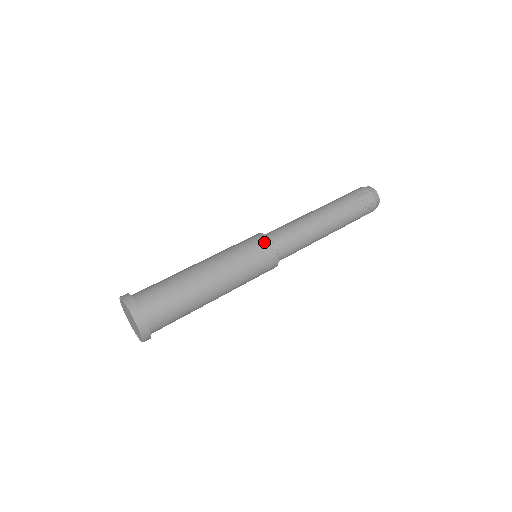
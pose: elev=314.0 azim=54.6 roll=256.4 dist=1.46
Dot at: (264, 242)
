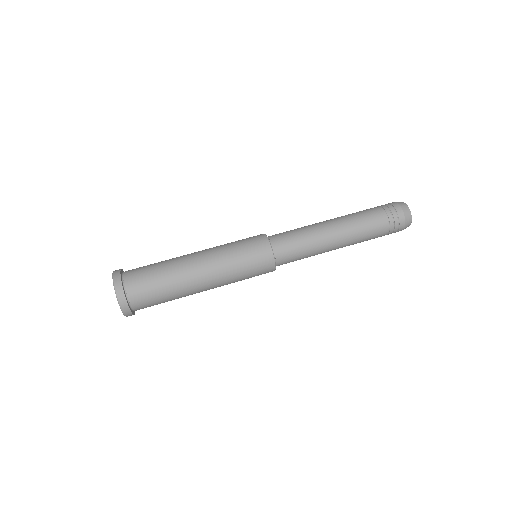
Dot at: (268, 263)
